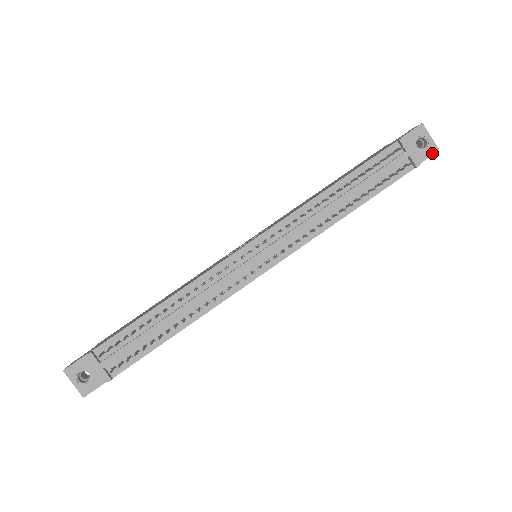
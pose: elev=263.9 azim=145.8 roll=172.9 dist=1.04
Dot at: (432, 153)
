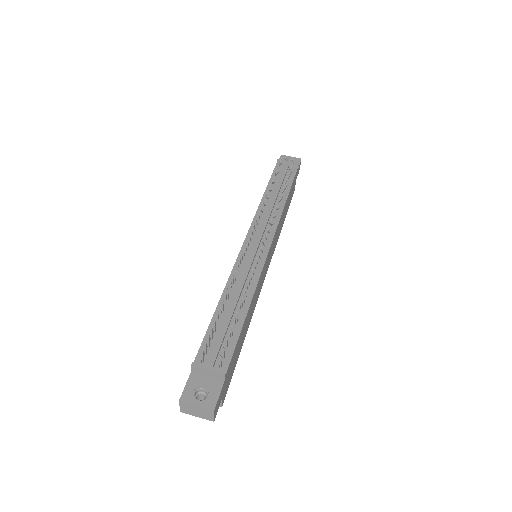
Dot at: (299, 161)
